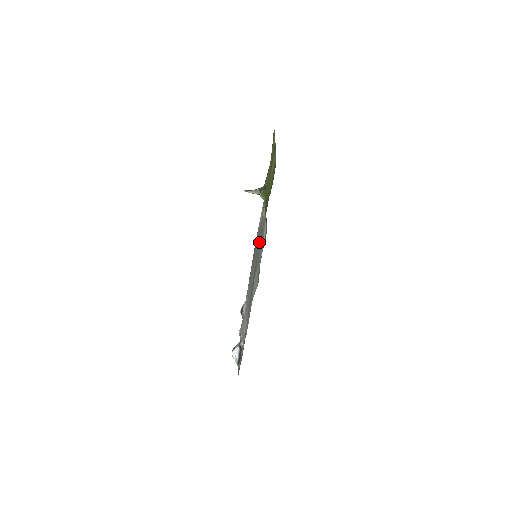
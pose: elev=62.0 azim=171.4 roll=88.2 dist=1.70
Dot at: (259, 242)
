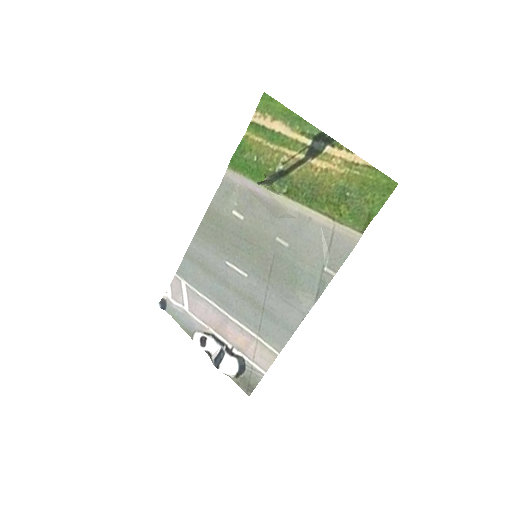
Dot at: (261, 240)
